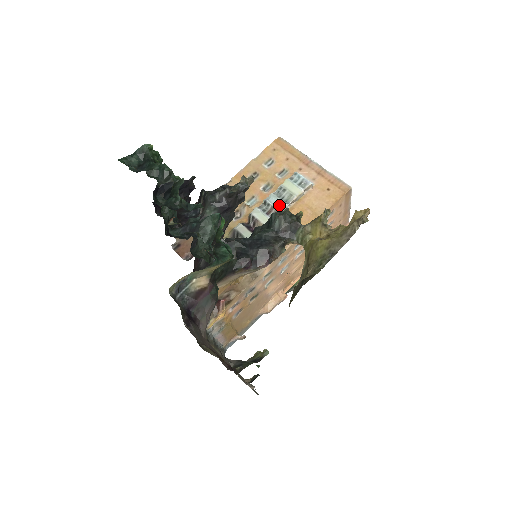
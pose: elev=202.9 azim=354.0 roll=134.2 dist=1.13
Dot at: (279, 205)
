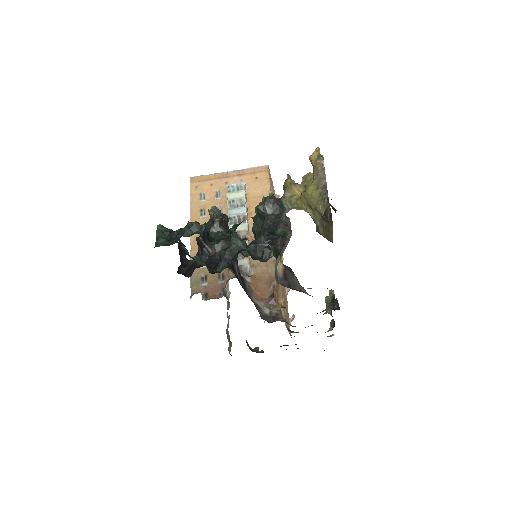
Dot at: (241, 211)
